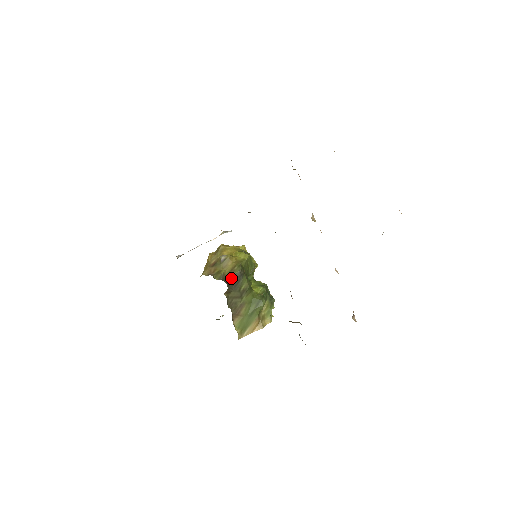
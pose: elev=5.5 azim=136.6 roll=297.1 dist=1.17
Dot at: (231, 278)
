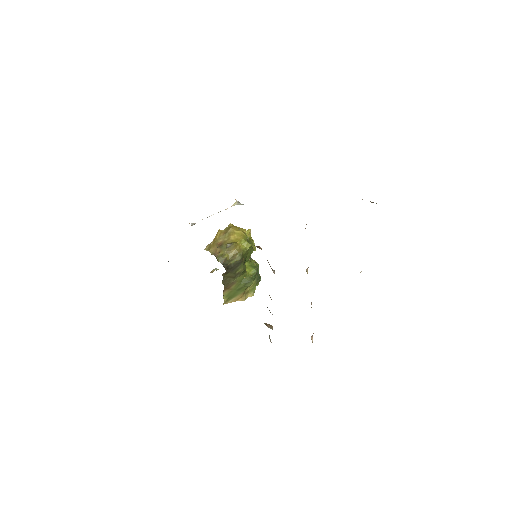
Dot at: (231, 264)
